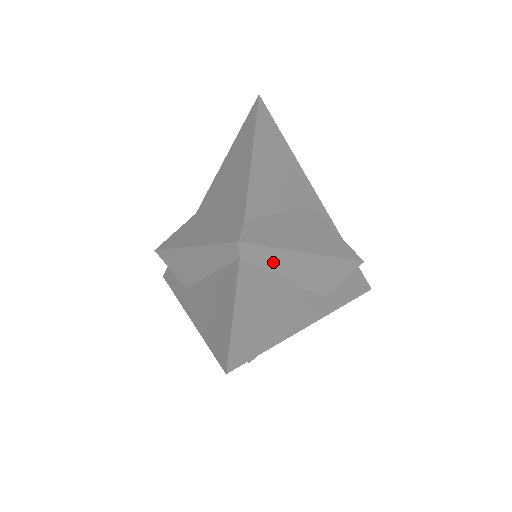
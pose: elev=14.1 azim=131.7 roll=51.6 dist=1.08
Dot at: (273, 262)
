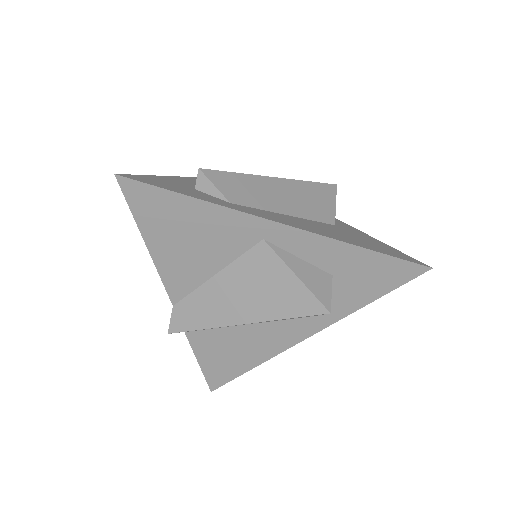
Dot at: occluded
